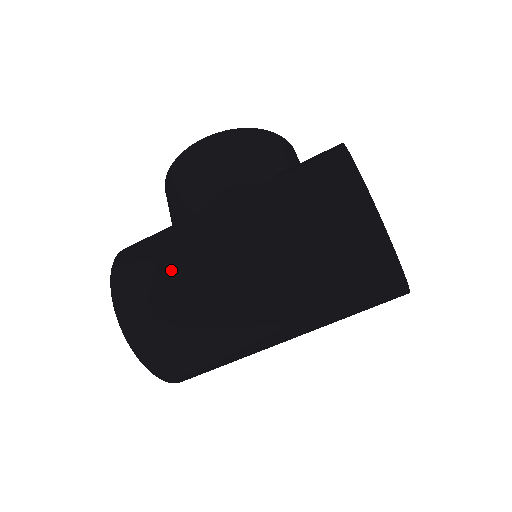
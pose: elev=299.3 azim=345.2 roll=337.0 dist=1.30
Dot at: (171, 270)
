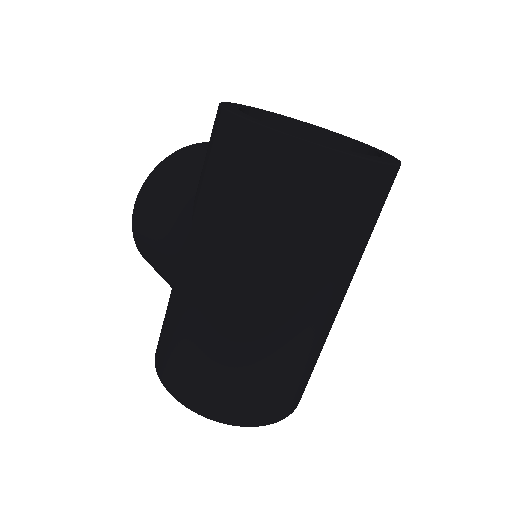
Dot at: (183, 332)
